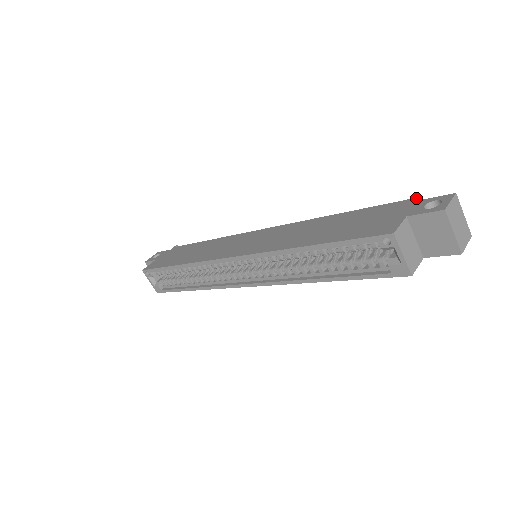
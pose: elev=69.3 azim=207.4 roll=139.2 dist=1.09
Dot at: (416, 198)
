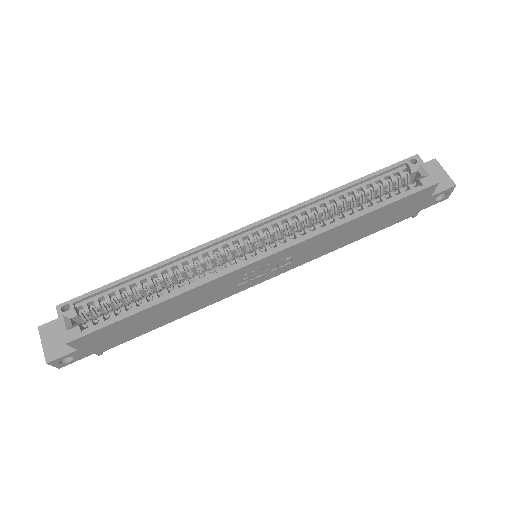
Dot at: occluded
